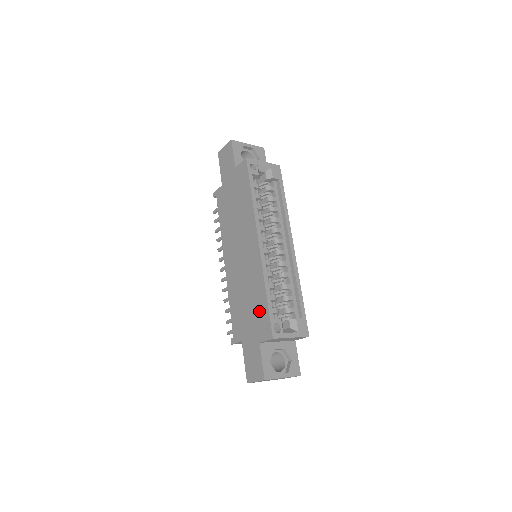
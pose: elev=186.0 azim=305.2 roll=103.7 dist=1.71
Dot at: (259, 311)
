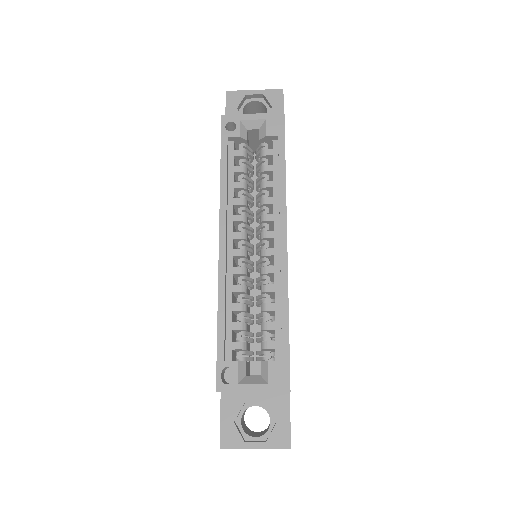
Dot at: occluded
